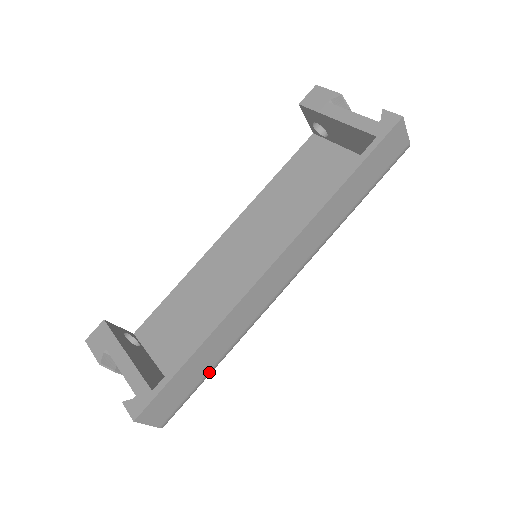
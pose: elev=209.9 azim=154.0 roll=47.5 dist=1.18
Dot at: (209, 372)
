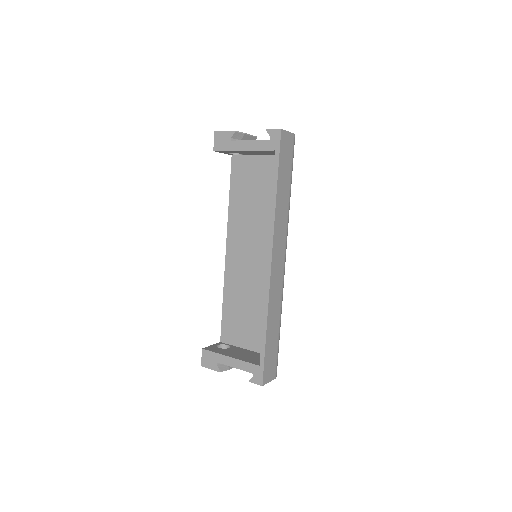
Dot at: (279, 335)
